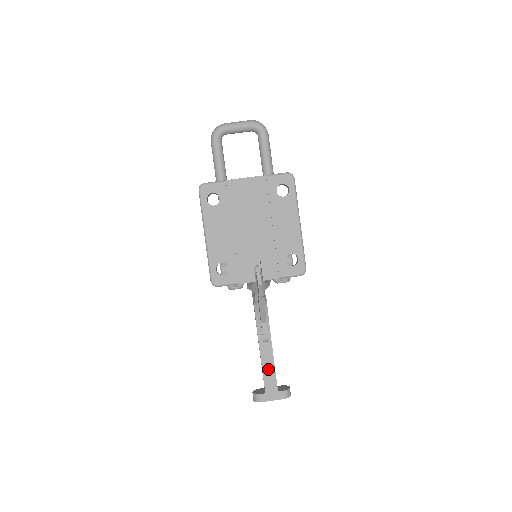
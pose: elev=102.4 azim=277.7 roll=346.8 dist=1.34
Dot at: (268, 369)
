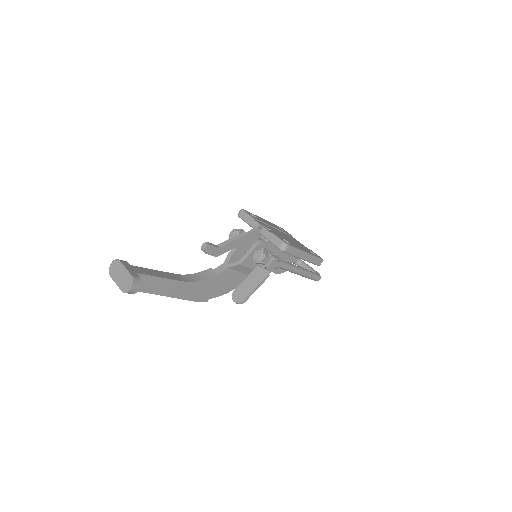
Dot at: (155, 273)
